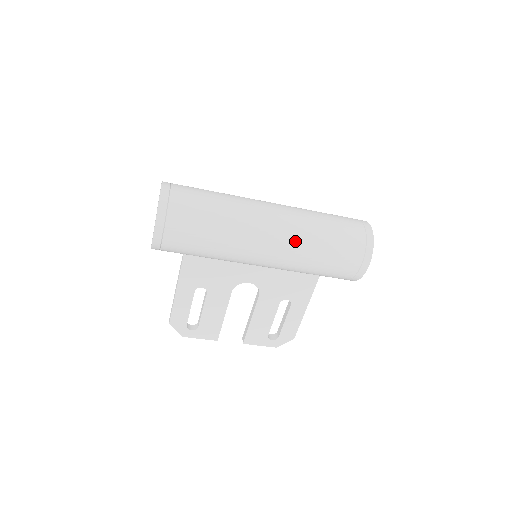
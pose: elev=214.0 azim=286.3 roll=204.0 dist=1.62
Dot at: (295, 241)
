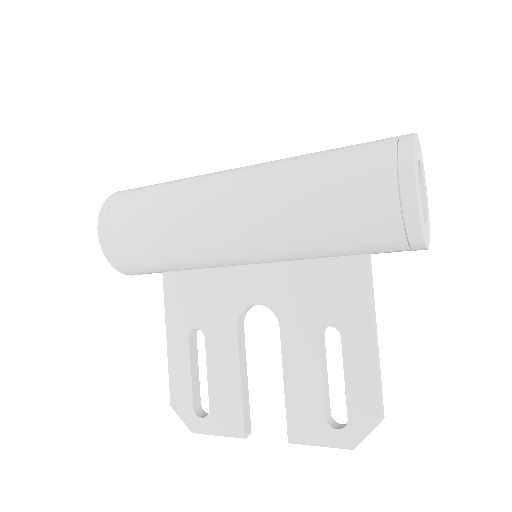
Dot at: (266, 182)
